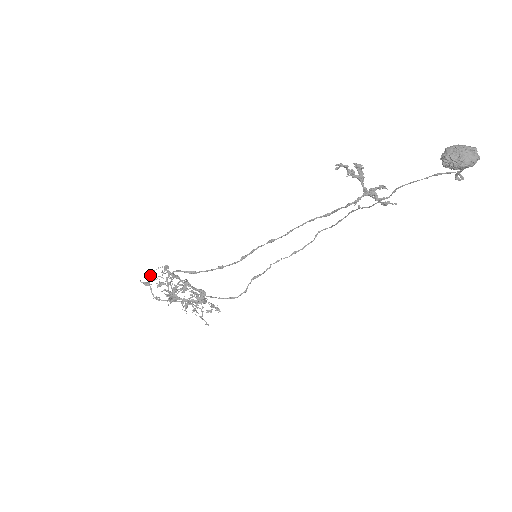
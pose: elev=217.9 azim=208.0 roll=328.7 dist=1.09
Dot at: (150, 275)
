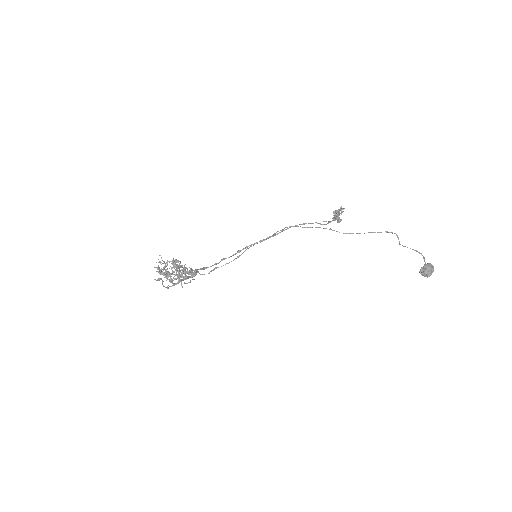
Dot at: (167, 275)
